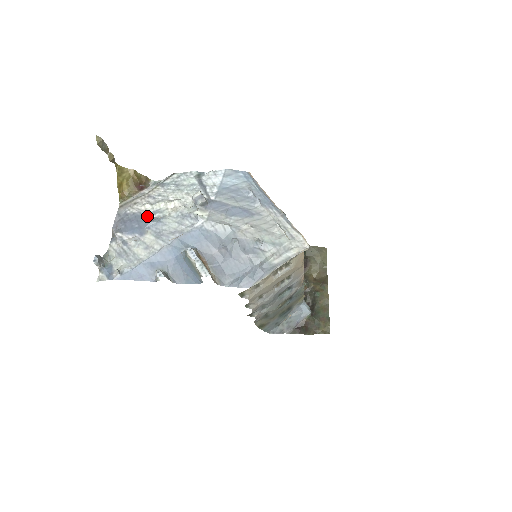
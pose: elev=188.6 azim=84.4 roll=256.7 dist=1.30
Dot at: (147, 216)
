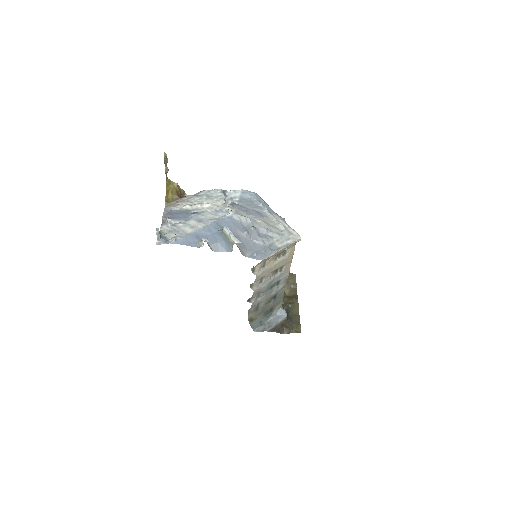
Dot at: (189, 211)
